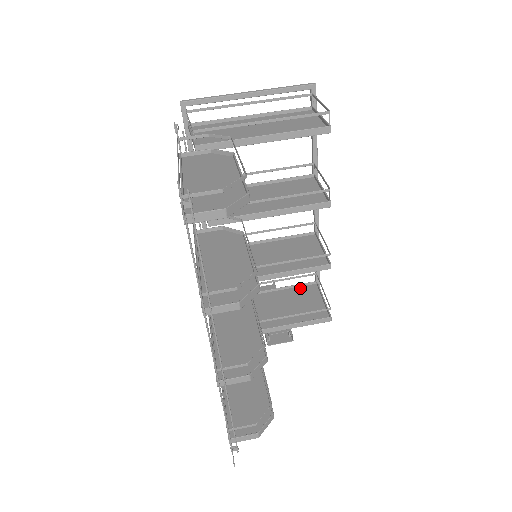
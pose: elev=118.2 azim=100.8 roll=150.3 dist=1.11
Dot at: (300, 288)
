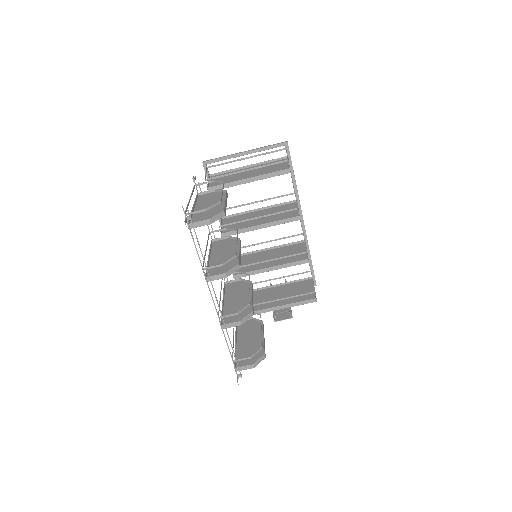
Dot at: (300, 282)
